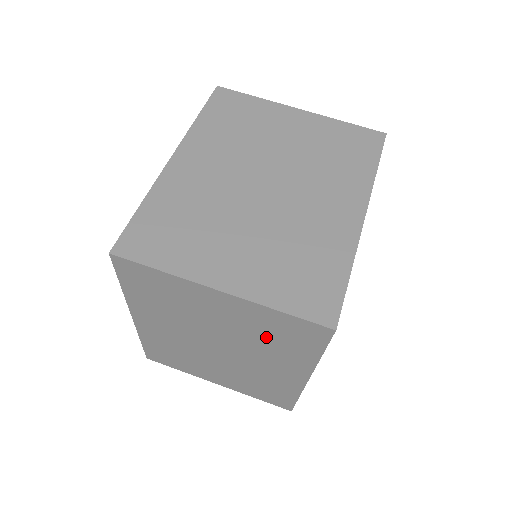
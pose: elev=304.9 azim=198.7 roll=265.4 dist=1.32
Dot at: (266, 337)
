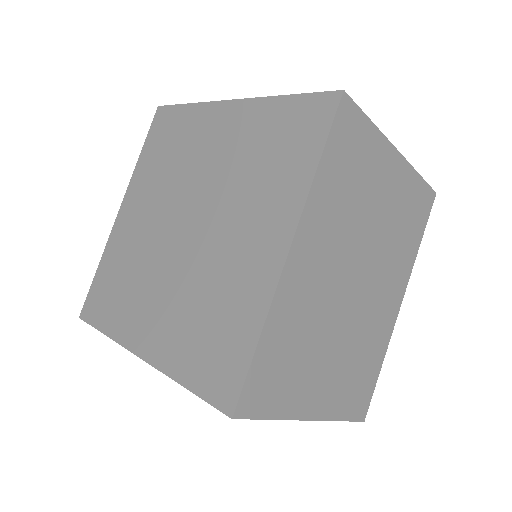
Dot at: occluded
